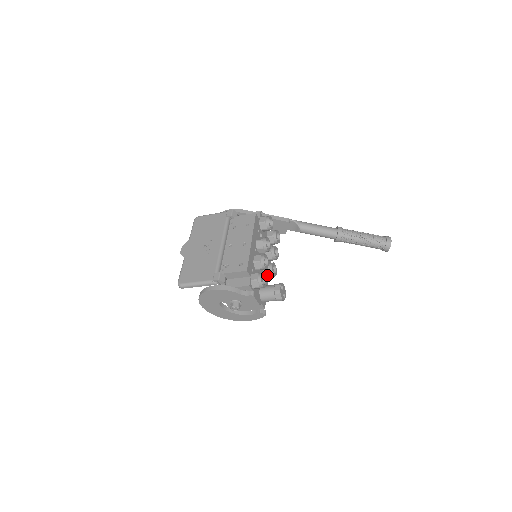
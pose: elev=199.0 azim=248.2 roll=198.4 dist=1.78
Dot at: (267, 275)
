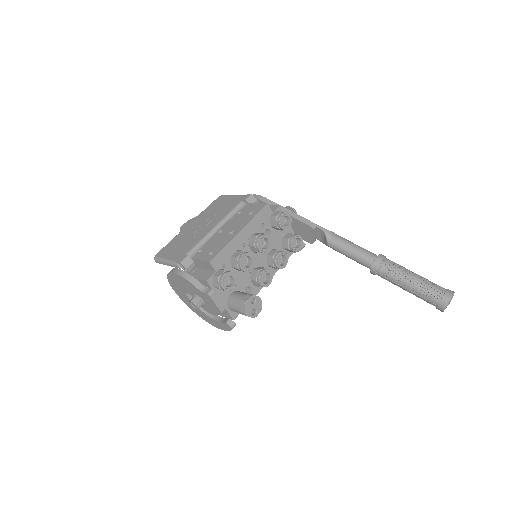
Dot at: (254, 282)
